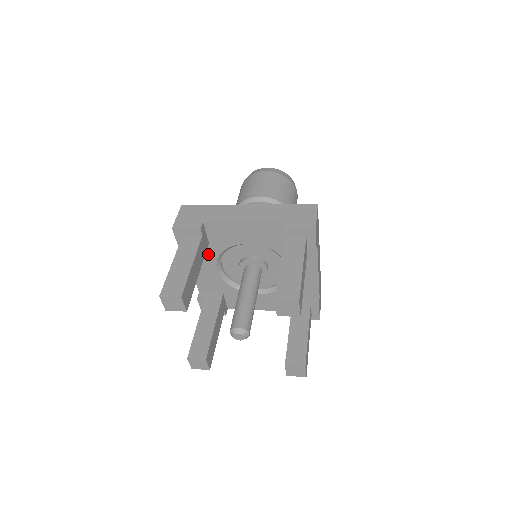
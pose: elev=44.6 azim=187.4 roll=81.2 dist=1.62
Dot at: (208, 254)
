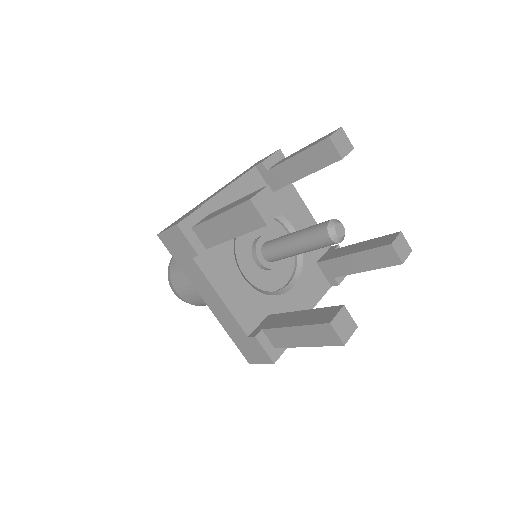
Dot at: (224, 258)
